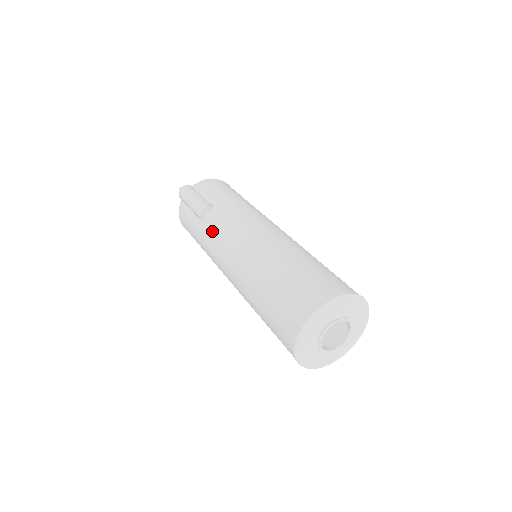
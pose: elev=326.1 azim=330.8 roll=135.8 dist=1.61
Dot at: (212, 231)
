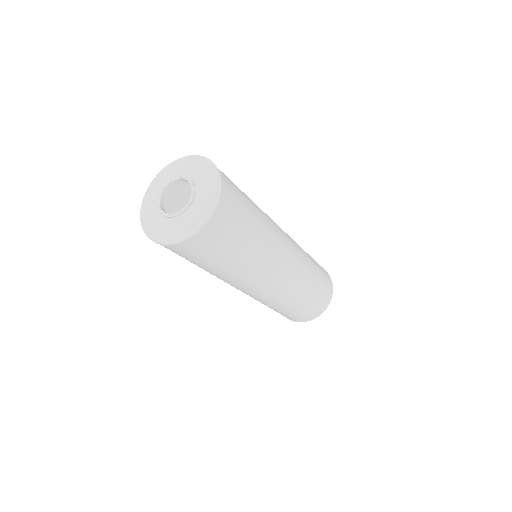
Dot at: occluded
